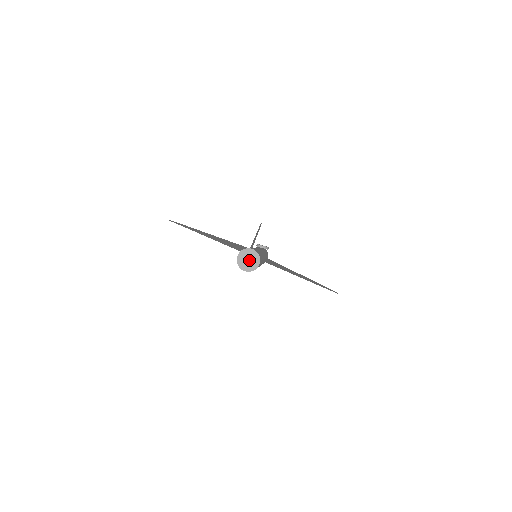
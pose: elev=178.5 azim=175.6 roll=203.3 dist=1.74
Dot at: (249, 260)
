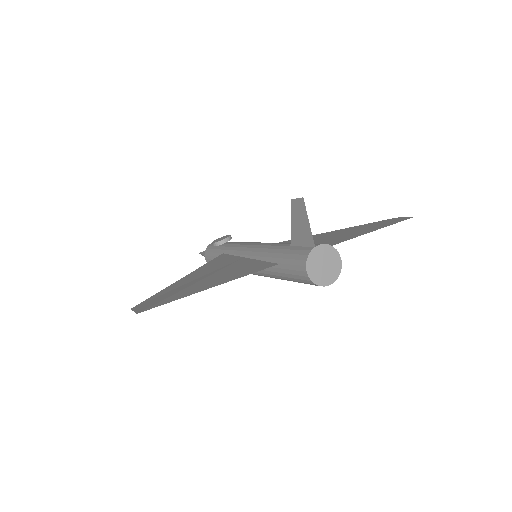
Dot at: (325, 264)
